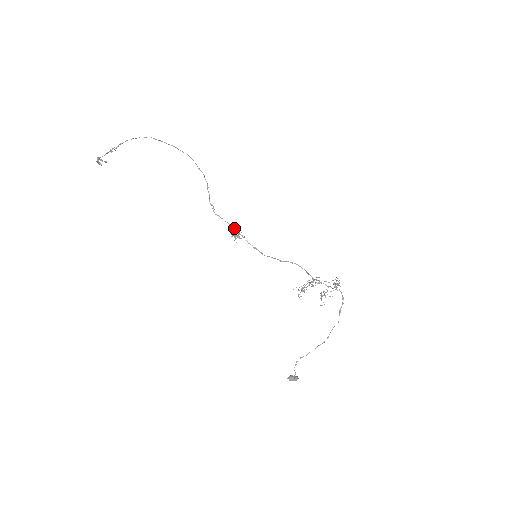
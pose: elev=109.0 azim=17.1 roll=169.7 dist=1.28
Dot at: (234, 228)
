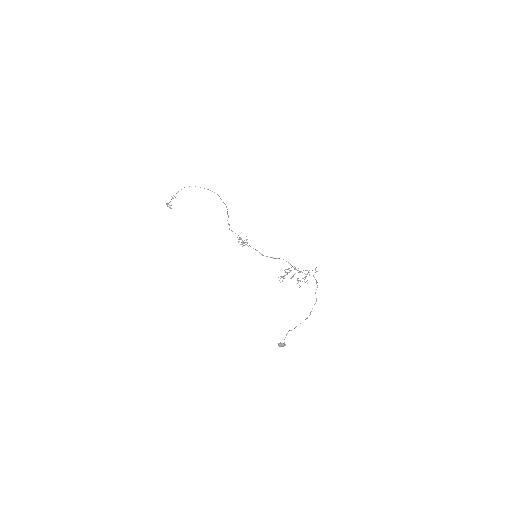
Dot at: (240, 237)
